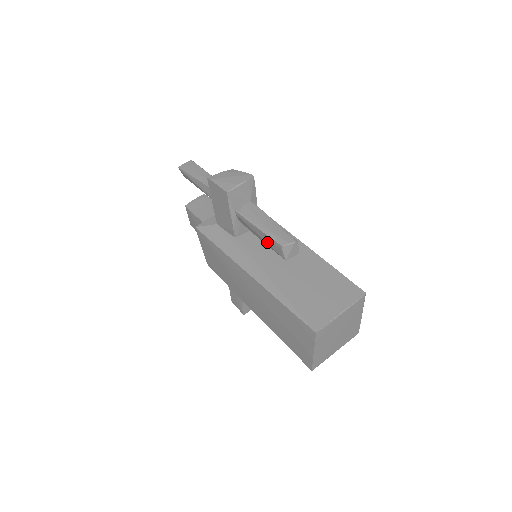
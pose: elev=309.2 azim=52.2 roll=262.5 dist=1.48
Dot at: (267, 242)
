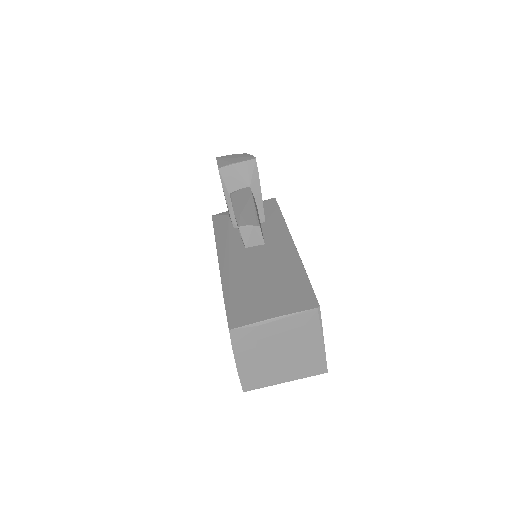
Dot at: occluded
